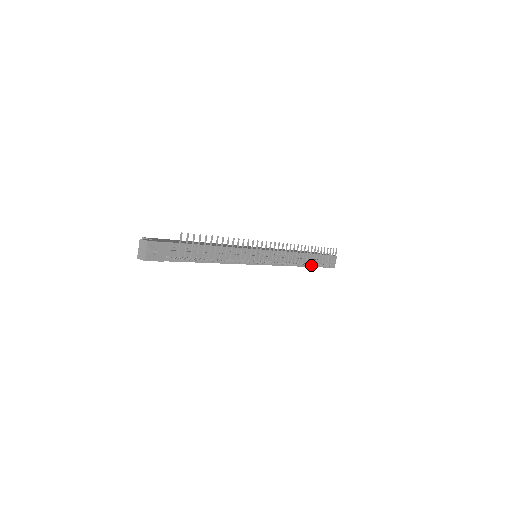
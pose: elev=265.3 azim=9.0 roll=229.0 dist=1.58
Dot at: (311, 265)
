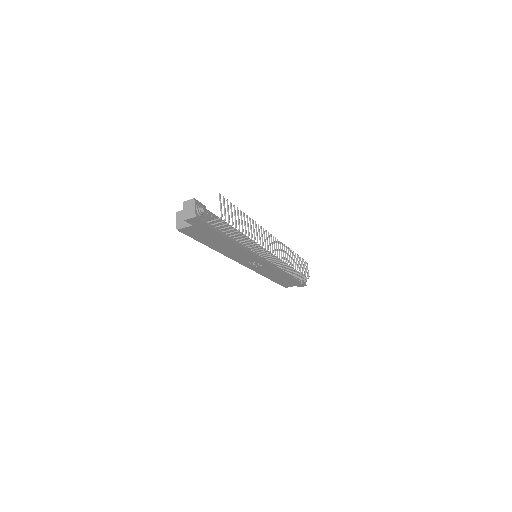
Dot at: occluded
